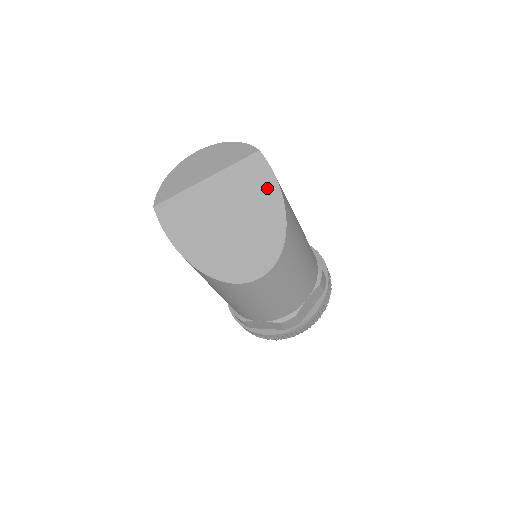
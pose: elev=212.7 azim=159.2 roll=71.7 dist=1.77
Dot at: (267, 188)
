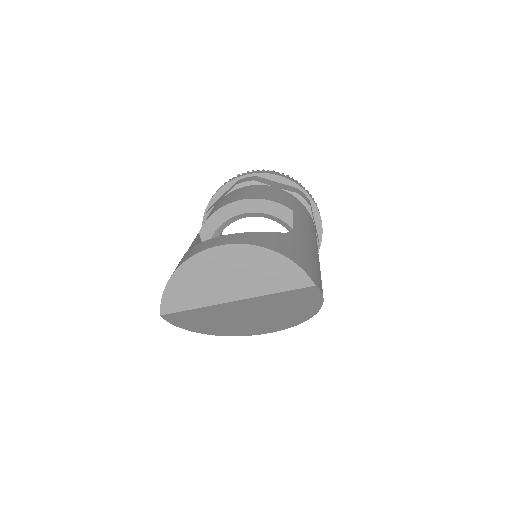
Dot at: (308, 302)
